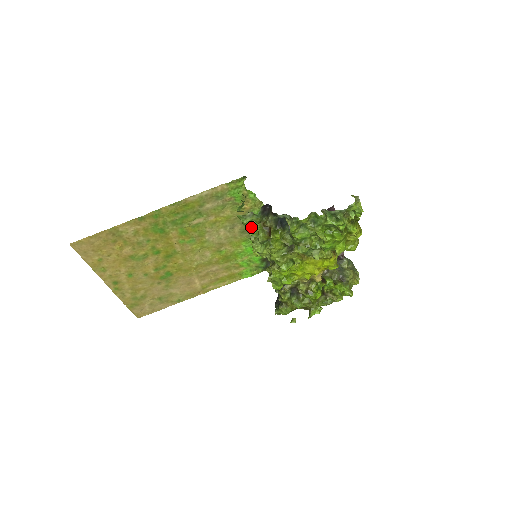
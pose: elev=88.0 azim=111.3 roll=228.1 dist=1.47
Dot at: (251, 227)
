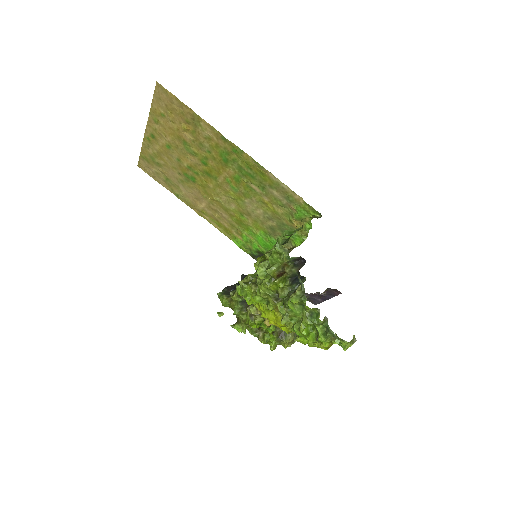
Dot at: (275, 256)
